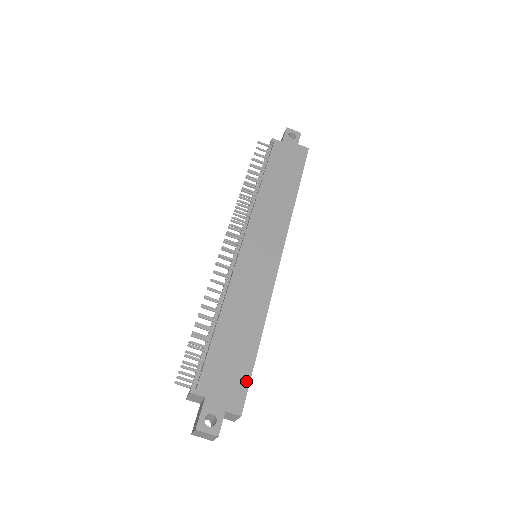
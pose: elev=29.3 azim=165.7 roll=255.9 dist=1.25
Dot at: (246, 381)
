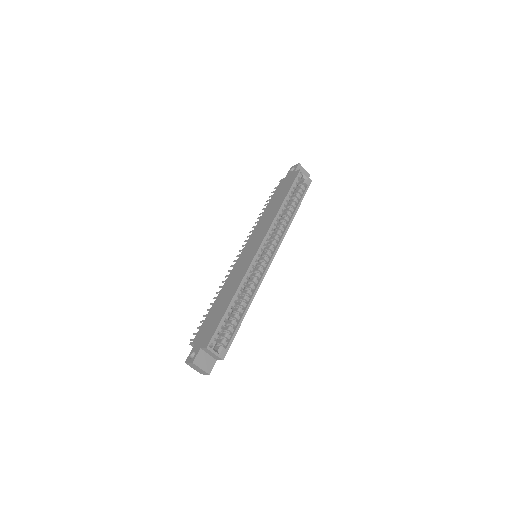
Dot at: (215, 328)
